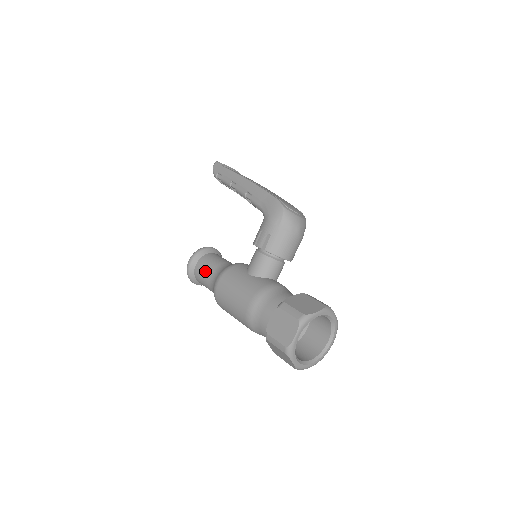
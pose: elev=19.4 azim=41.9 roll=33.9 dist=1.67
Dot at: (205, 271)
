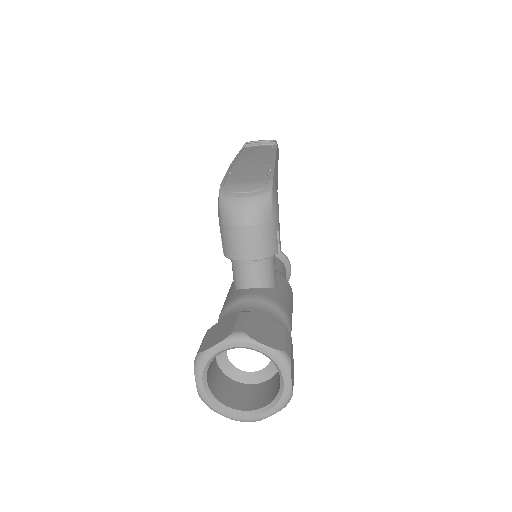
Dot at: occluded
